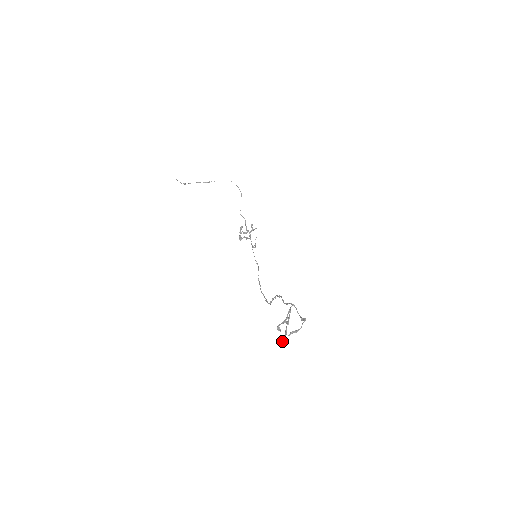
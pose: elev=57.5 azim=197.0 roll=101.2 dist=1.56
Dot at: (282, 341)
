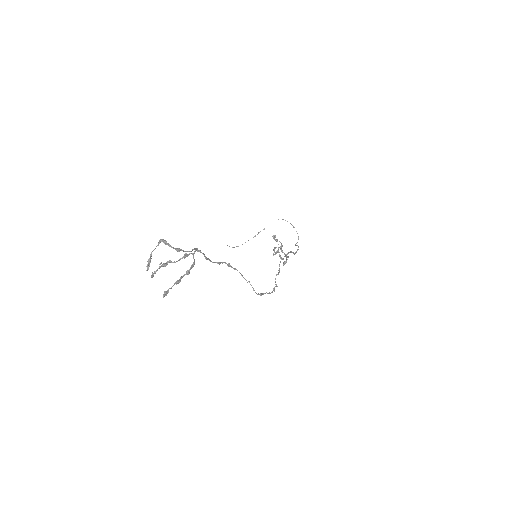
Dot at: (166, 292)
